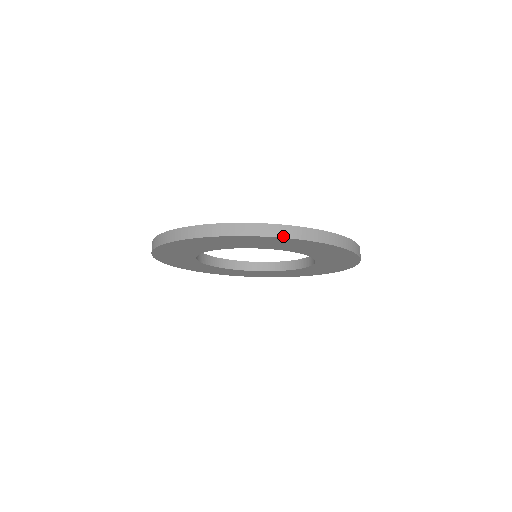
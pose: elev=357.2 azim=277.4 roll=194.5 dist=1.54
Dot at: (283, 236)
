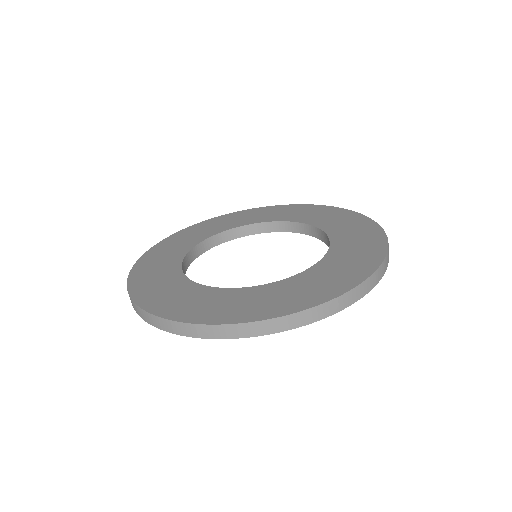
Dot at: (364, 294)
